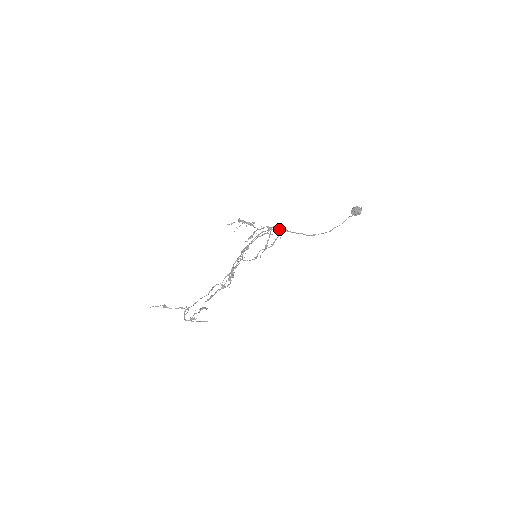
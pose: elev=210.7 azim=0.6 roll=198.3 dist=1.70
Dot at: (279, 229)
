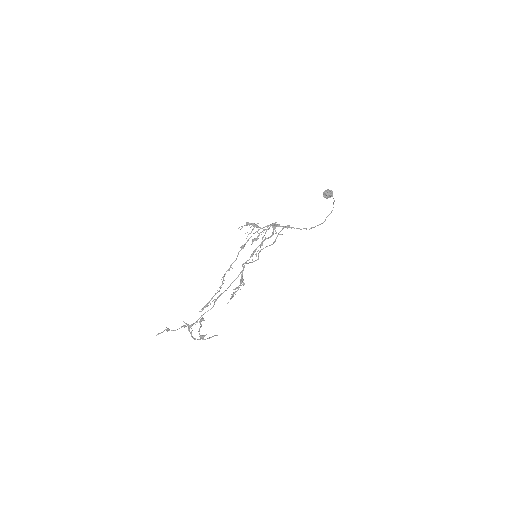
Dot at: occluded
